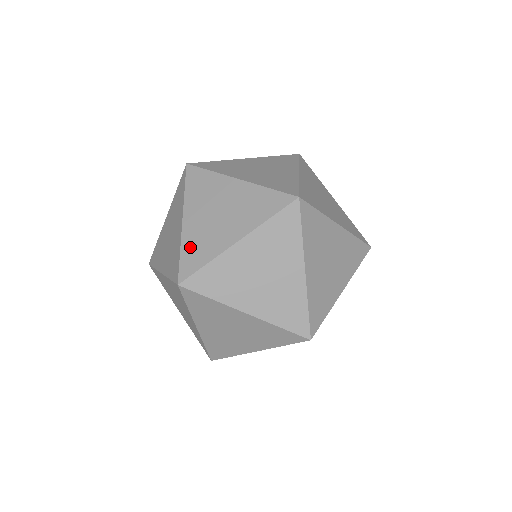
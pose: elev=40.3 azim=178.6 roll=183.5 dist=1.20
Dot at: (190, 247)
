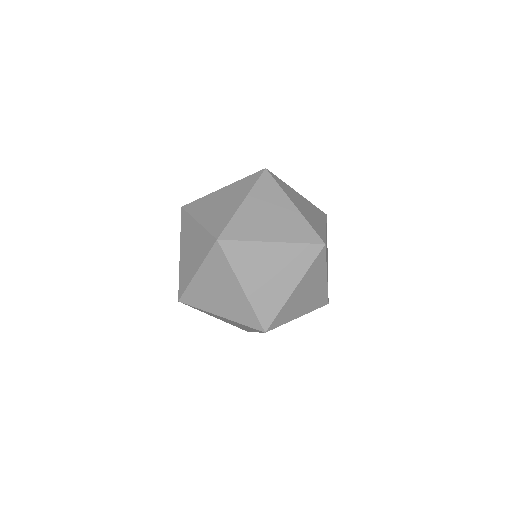
Dot at: (239, 222)
